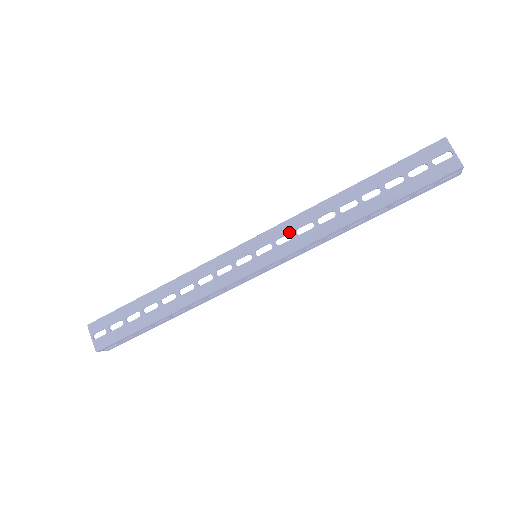
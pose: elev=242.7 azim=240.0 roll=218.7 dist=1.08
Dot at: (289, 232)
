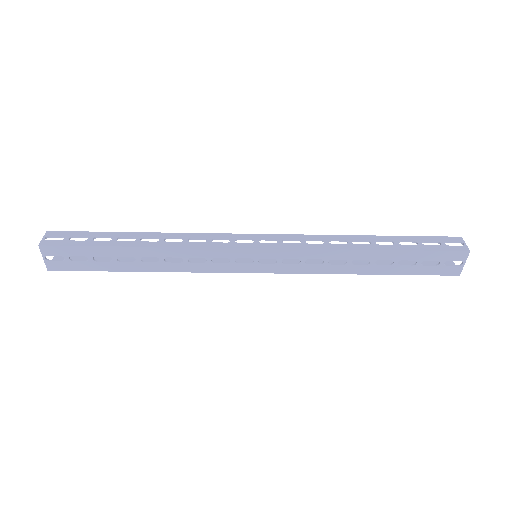
Dot at: (299, 258)
